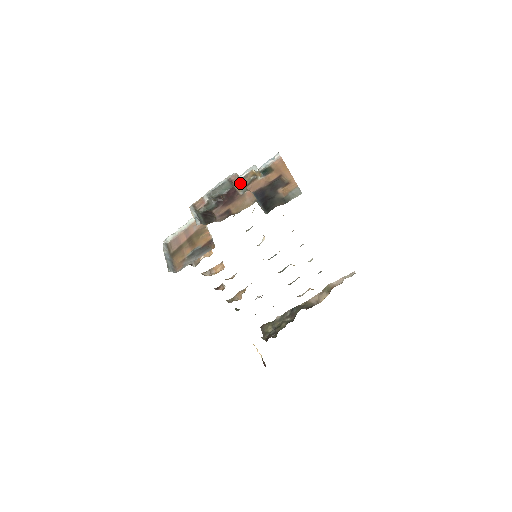
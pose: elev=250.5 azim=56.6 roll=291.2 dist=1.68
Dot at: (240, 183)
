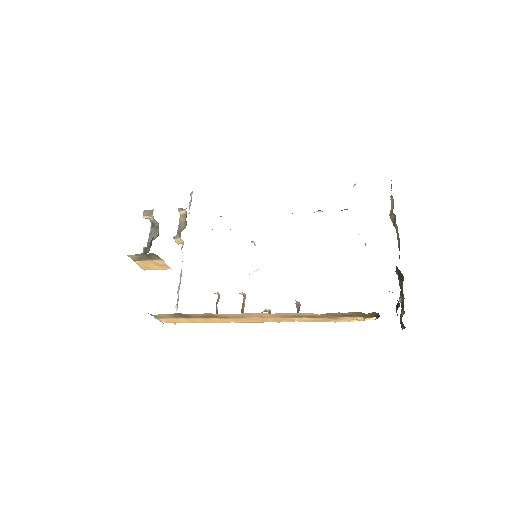
Dot at: (145, 212)
